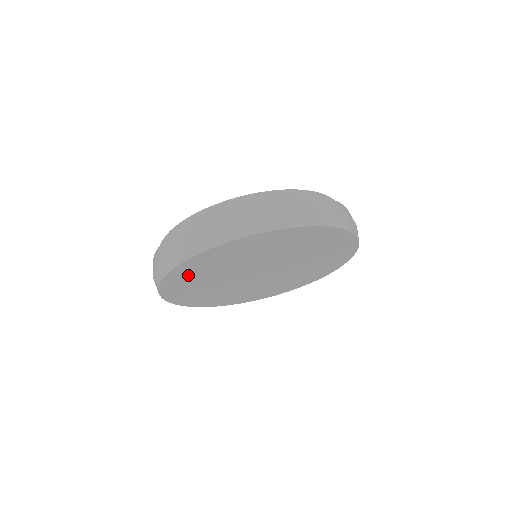
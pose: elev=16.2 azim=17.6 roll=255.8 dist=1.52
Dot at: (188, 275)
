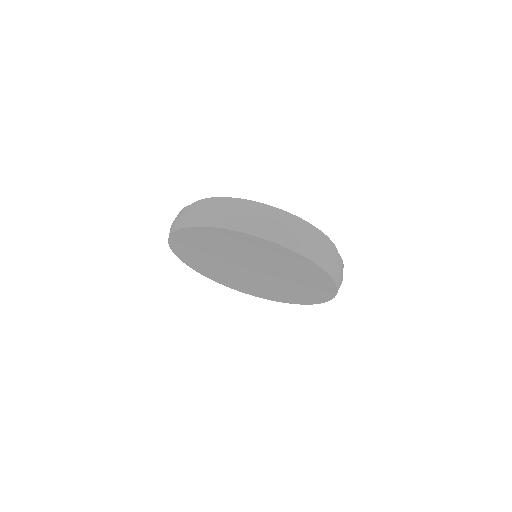
Dot at: (187, 252)
